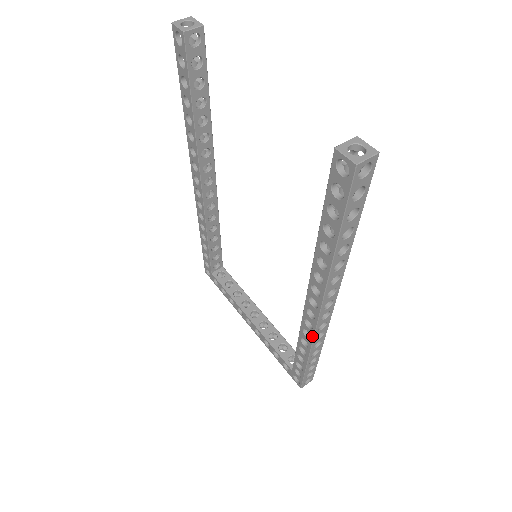
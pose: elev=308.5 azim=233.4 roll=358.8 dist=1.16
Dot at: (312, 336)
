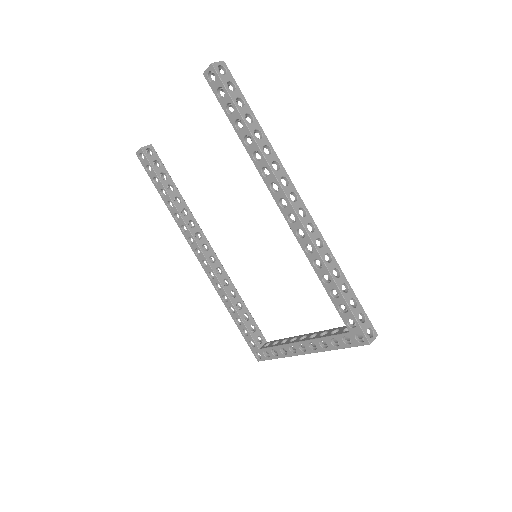
Dot at: (310, 241)
